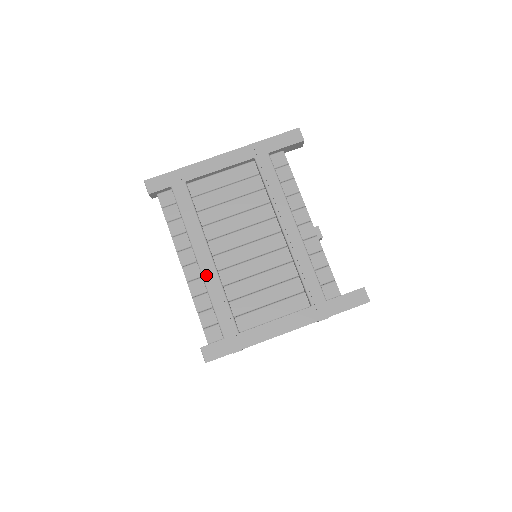
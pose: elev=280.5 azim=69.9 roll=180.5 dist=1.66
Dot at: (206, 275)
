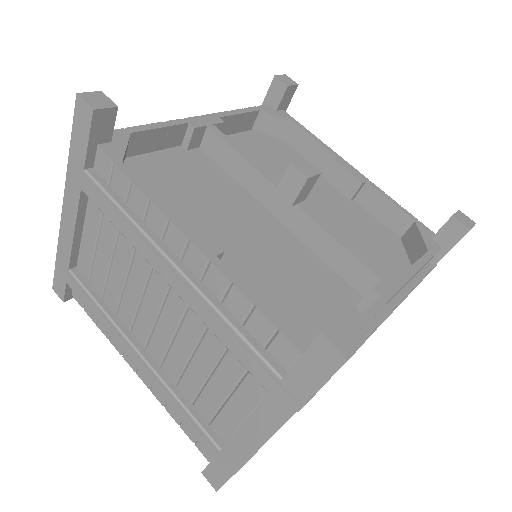
Dot at: (149, 382)
